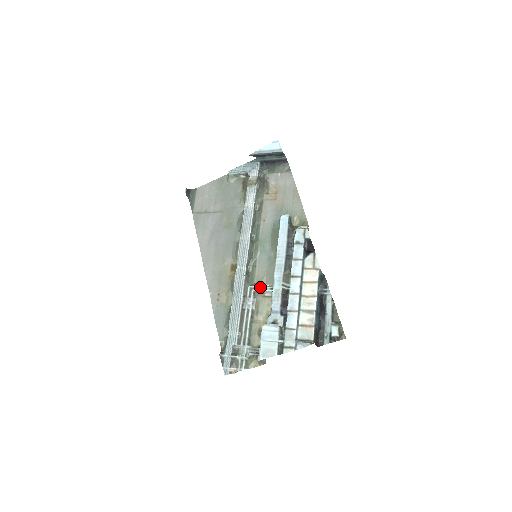
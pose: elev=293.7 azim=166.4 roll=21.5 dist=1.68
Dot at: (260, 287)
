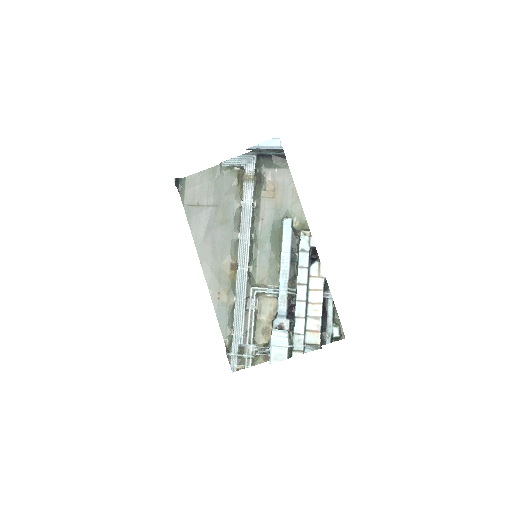
Dot at: (263, 289)
